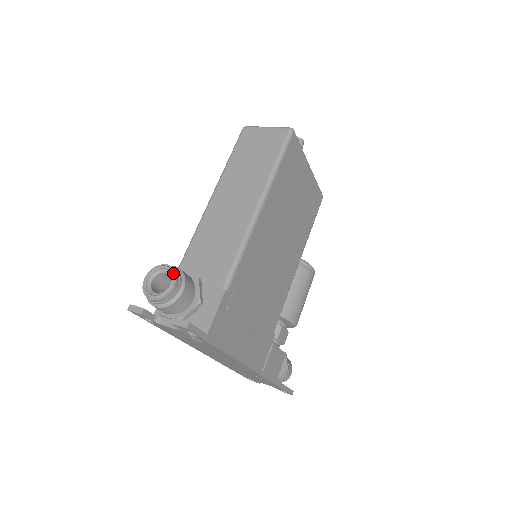
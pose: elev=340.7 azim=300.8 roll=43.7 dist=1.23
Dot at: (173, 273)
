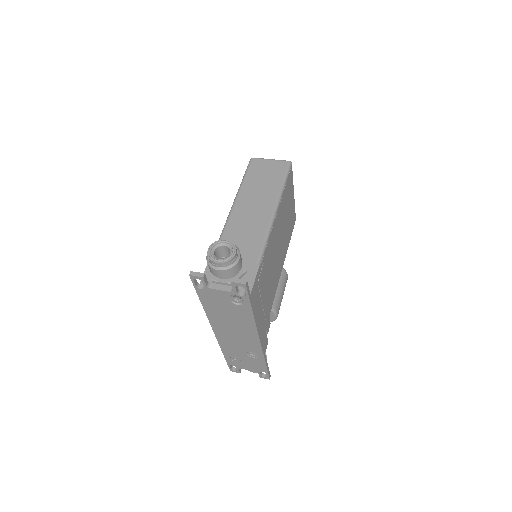
Dot at: (233, 245)
